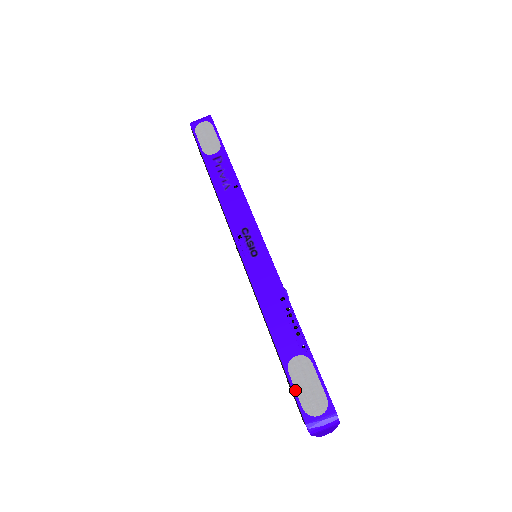
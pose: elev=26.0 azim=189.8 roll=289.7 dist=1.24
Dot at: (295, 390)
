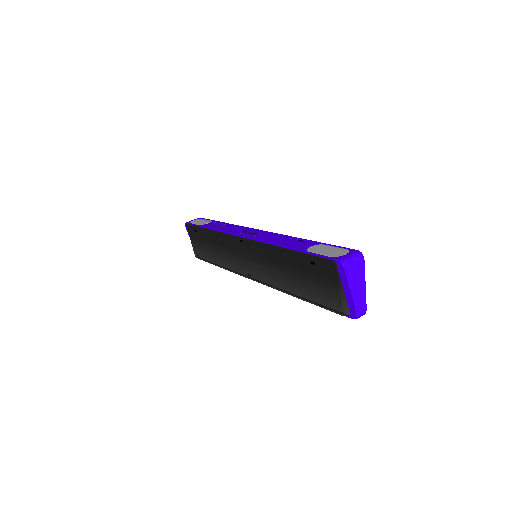
Dot at: (319, 254)
